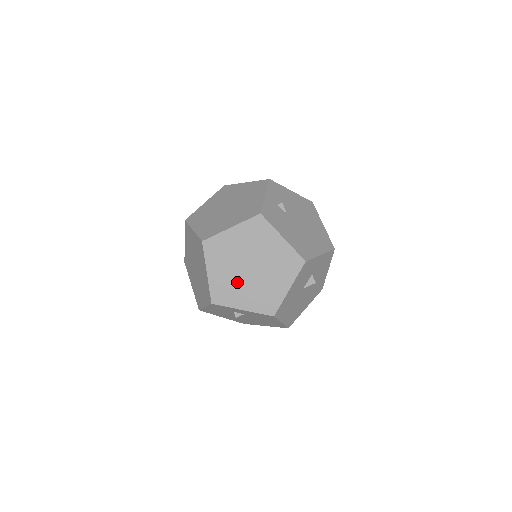
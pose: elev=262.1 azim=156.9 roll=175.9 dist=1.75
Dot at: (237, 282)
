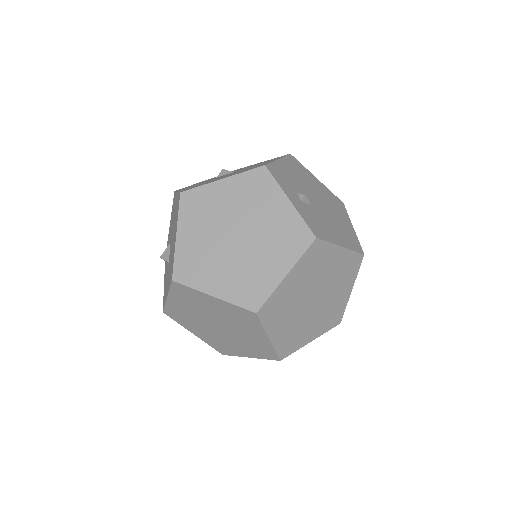
Dot at: (302, 322)
